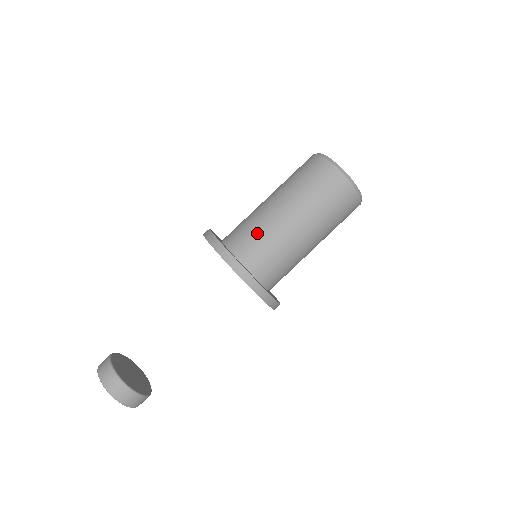
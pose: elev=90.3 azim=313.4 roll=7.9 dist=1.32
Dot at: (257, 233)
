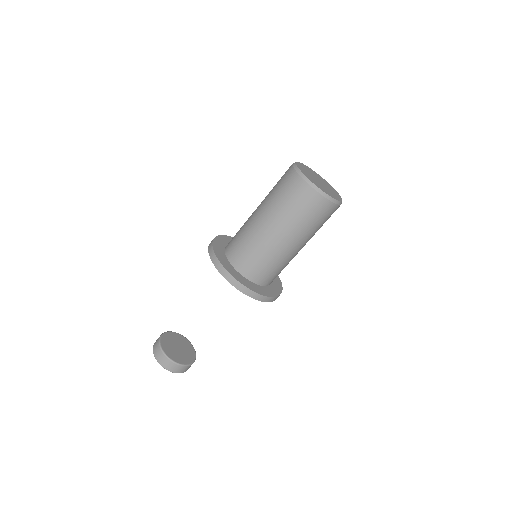
Dot at: (246, 244)
